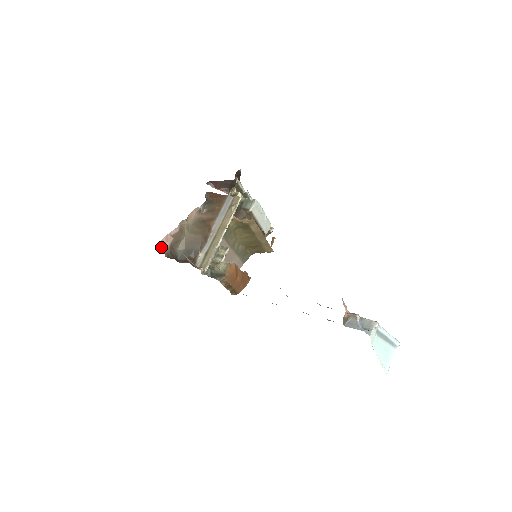
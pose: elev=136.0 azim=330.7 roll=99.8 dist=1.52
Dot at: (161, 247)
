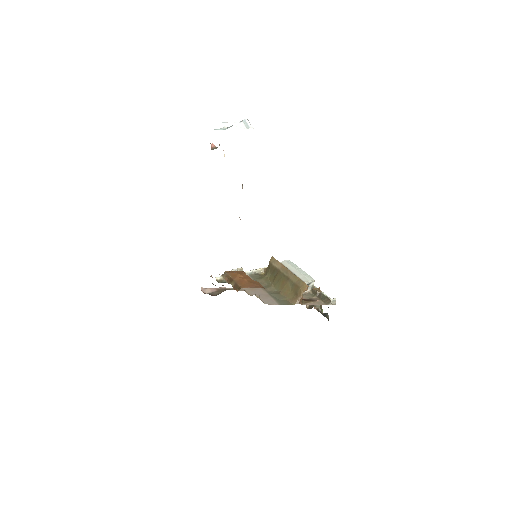
Dot at: (203, 290)
